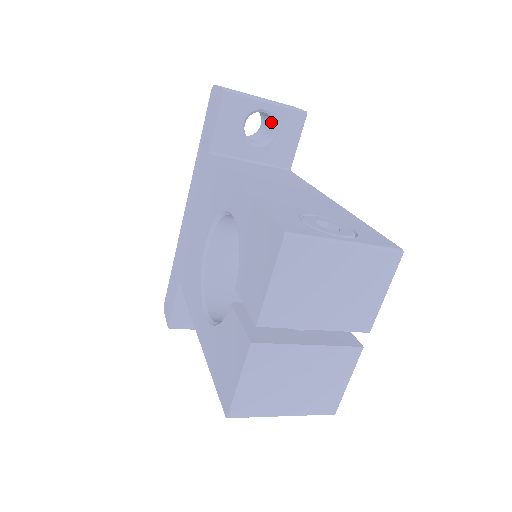
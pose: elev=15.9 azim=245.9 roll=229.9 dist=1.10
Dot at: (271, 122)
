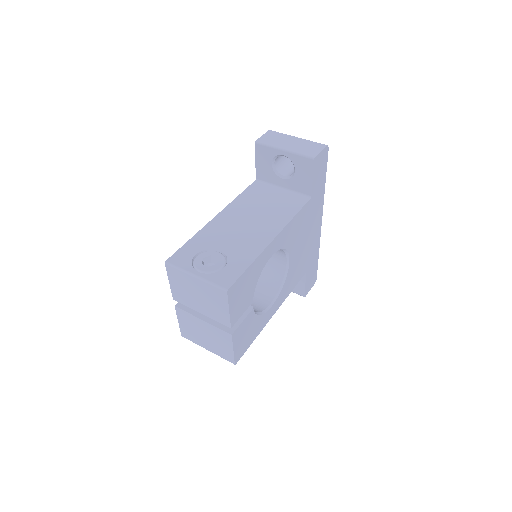
Dot at: occluded
